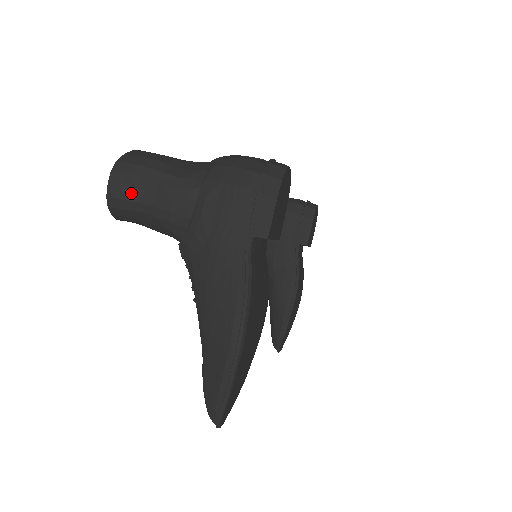
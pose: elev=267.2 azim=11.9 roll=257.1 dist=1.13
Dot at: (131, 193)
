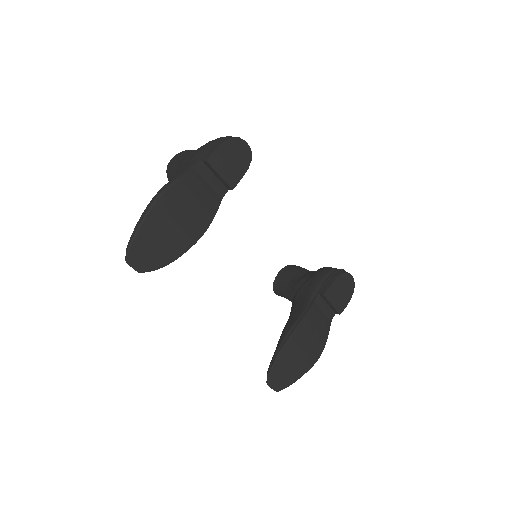
Dot at: (176, 160)
